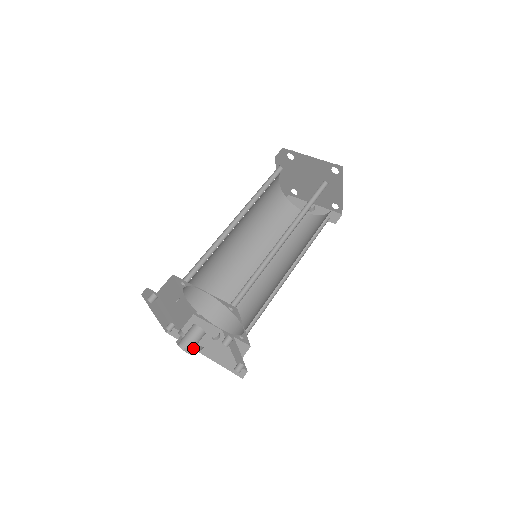
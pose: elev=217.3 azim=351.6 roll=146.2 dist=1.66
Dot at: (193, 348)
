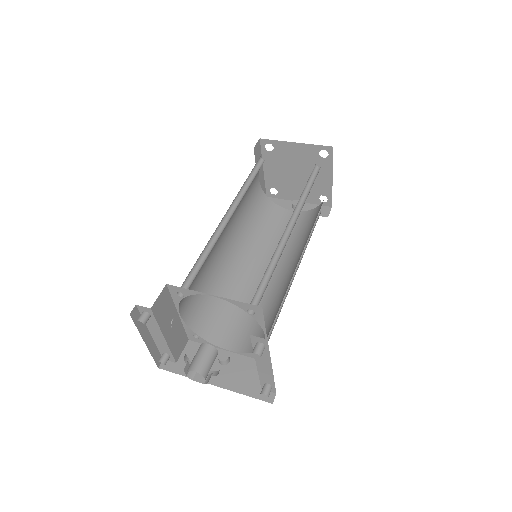
Dot at: (207, 373)
